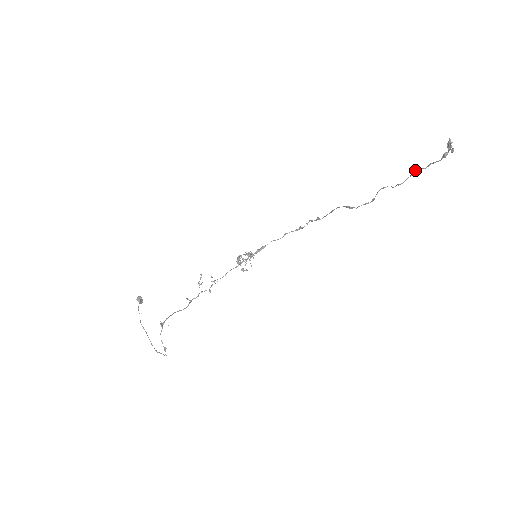
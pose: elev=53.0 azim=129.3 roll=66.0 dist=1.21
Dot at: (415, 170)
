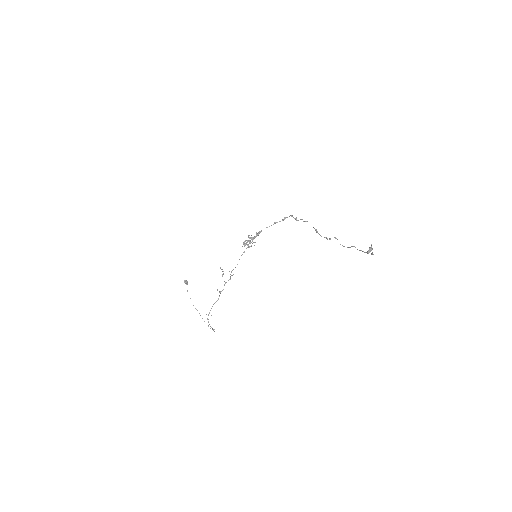
Dot at: (352, 246)
